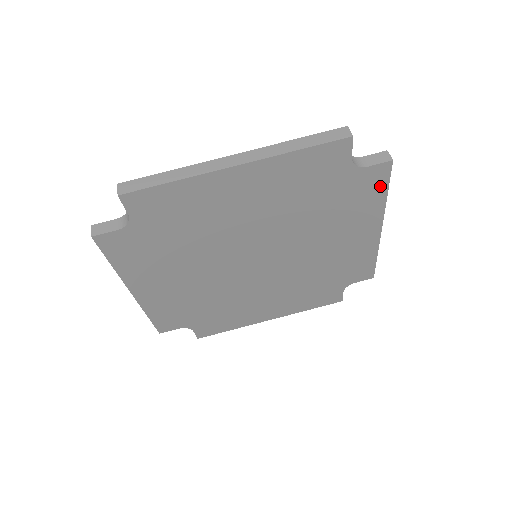
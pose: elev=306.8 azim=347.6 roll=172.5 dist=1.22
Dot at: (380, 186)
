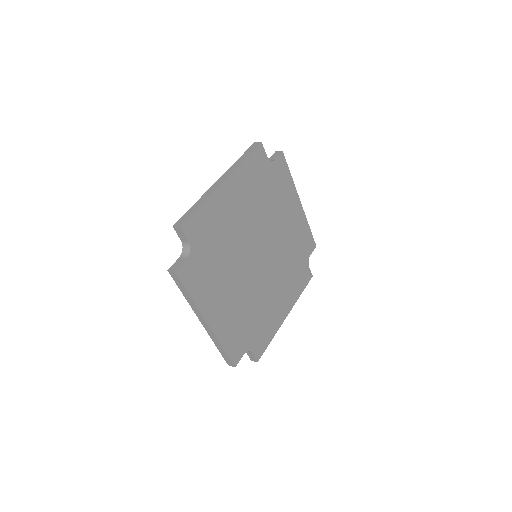
Dot at: (286, 171)
